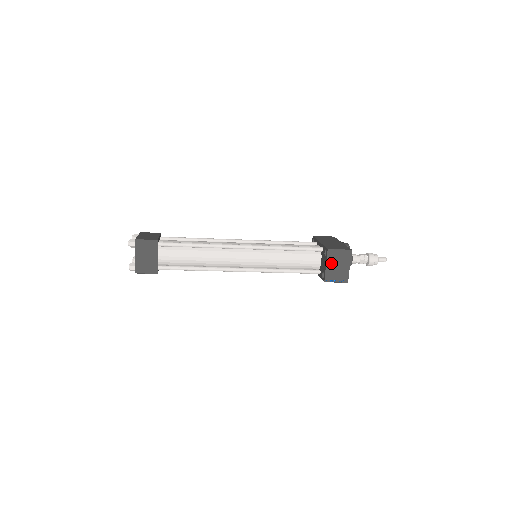
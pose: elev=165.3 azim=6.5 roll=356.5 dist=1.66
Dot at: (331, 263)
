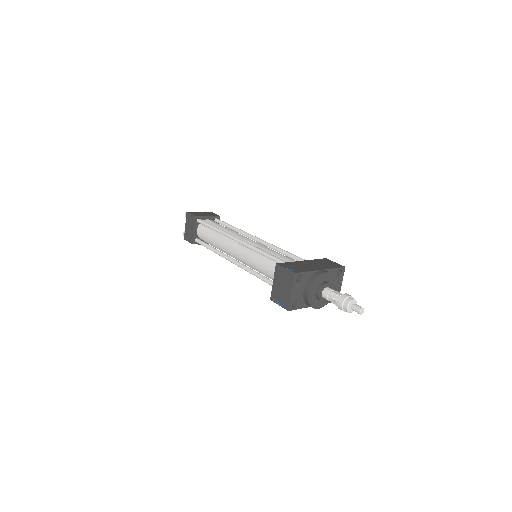
Dot at: (277, 281)
